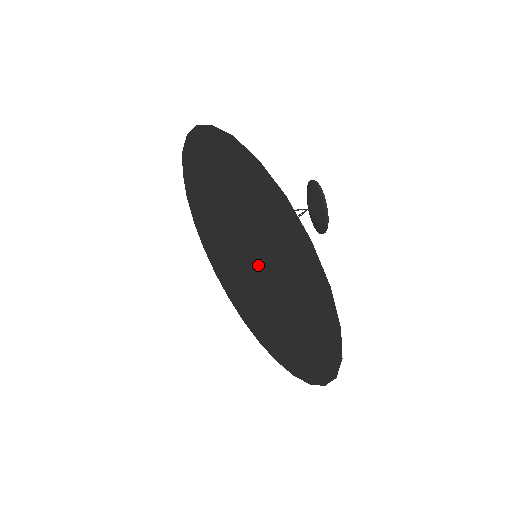
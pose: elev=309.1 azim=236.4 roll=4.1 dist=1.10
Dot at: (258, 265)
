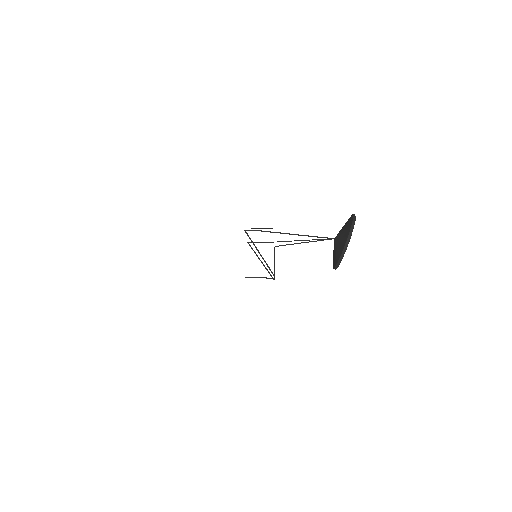
Dot at: occluded
